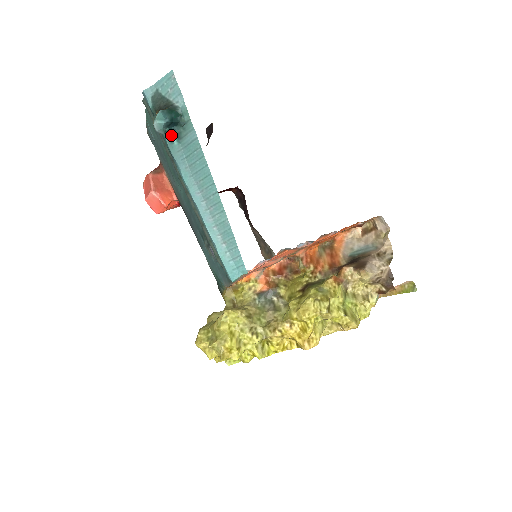
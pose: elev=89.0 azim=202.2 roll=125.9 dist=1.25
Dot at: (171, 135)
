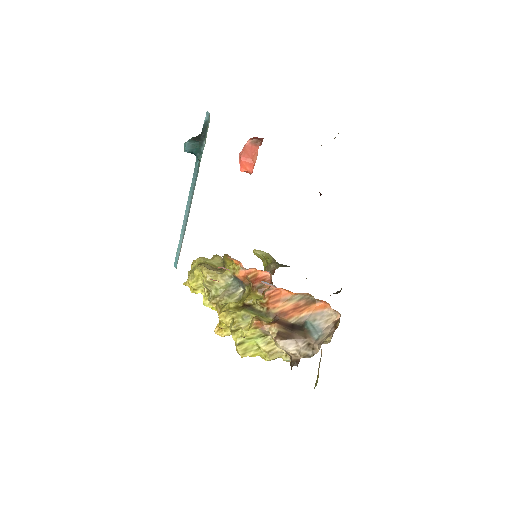
Dot at: occluded
